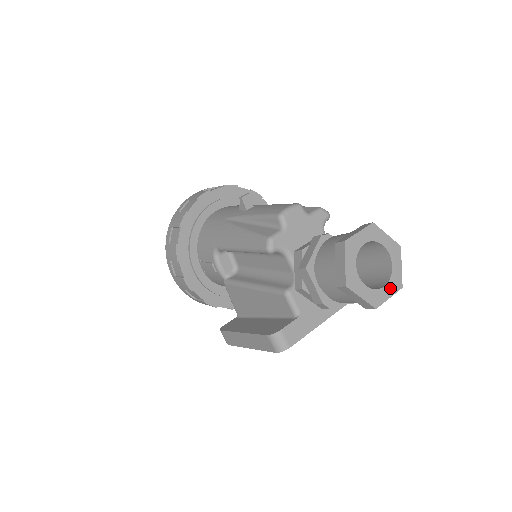
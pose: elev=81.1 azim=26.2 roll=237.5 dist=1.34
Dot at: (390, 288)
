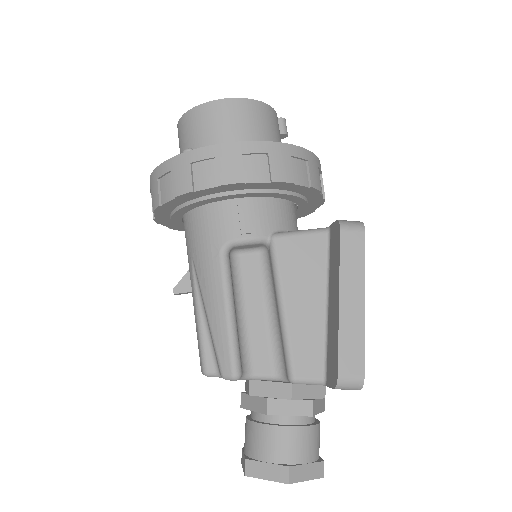
Dot at: occluded
